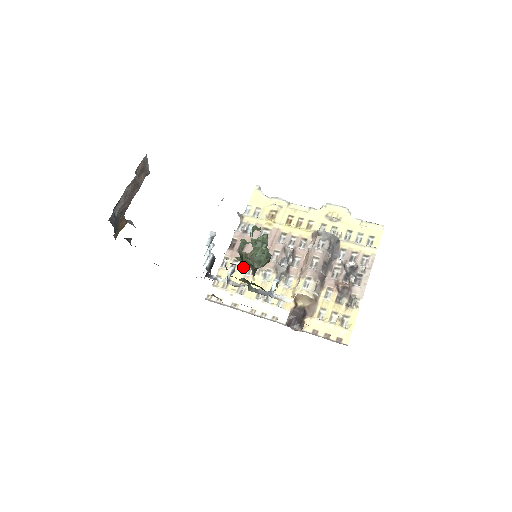
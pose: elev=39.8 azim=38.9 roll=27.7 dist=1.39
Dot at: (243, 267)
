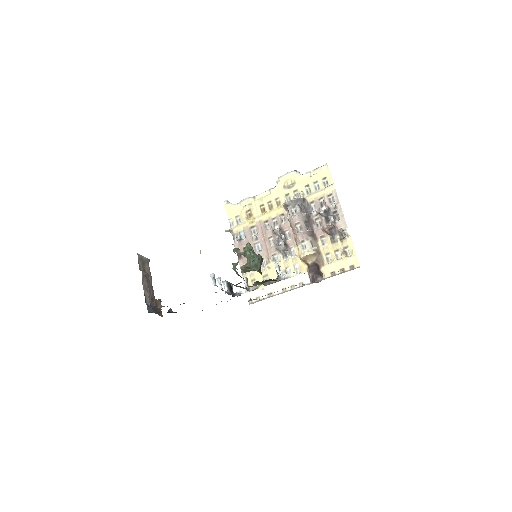
Dot at: occluded
